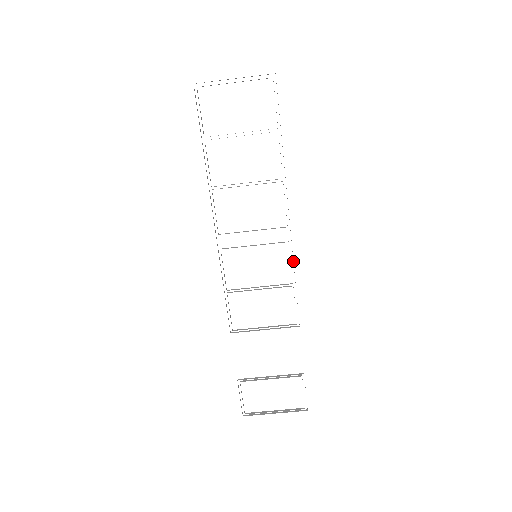
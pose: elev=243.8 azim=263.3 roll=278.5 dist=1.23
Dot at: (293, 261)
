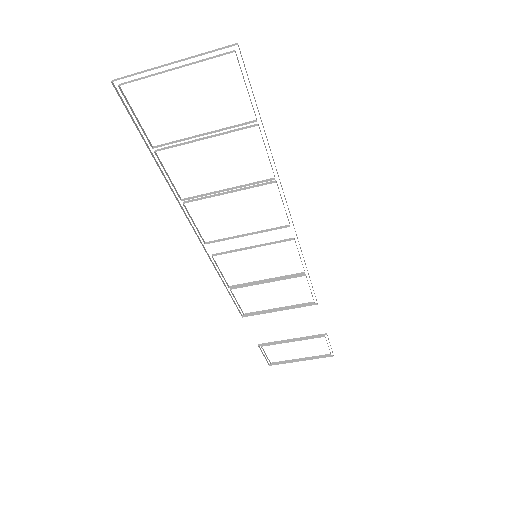
Dot at: occluded
